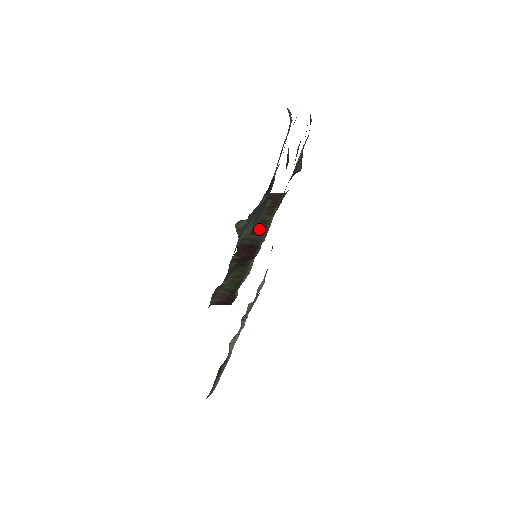
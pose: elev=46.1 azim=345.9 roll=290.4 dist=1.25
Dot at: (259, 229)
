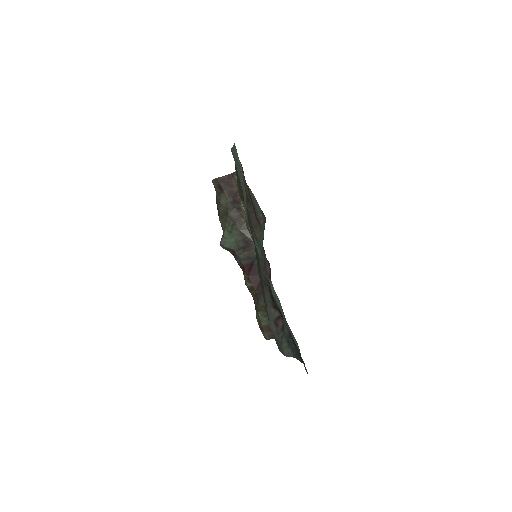
Dot at: (246, 243)
